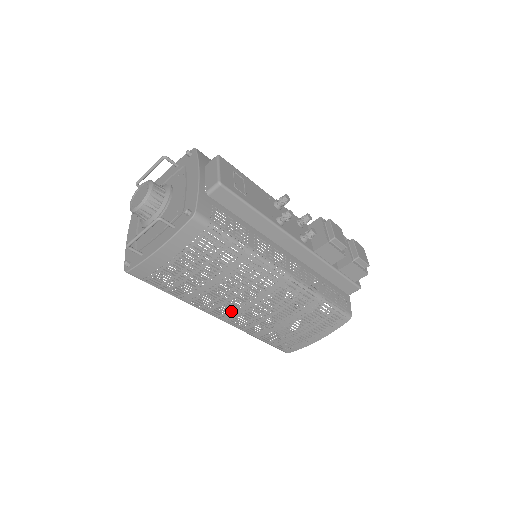
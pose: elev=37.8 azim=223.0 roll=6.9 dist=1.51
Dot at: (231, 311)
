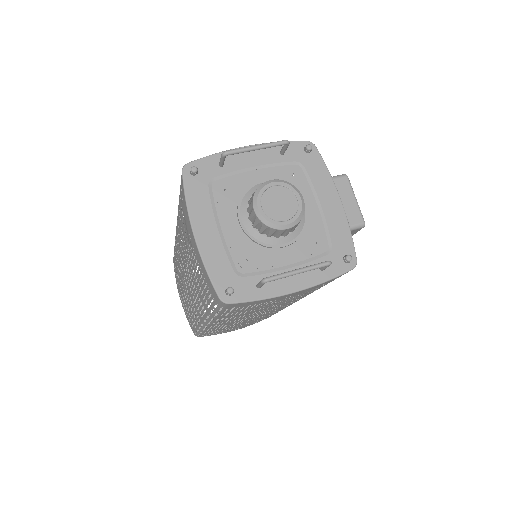
Dot at: (233, 321)
